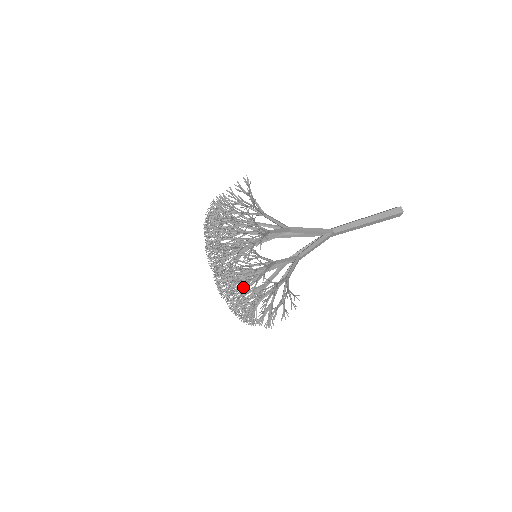
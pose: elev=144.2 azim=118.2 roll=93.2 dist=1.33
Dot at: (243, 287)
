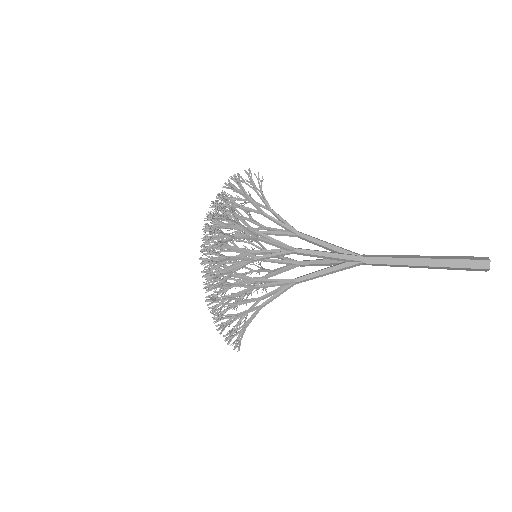
Dot at: (205, 233)
